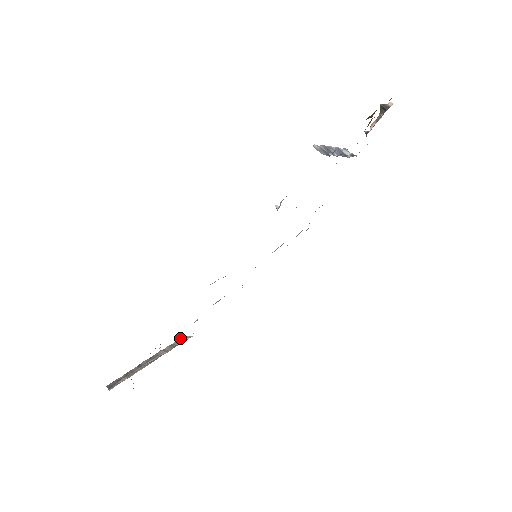
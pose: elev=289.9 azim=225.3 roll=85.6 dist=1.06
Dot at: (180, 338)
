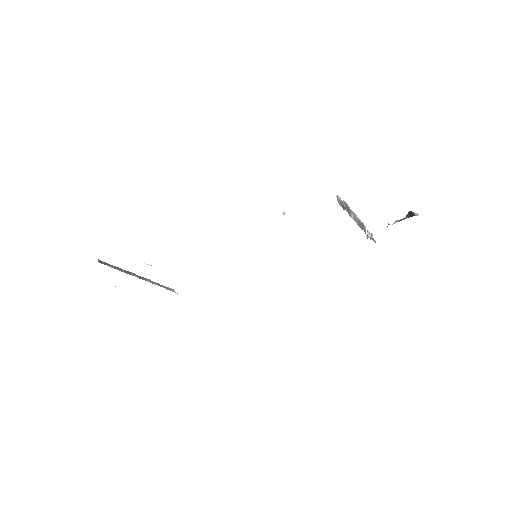
Dot at: occluded
